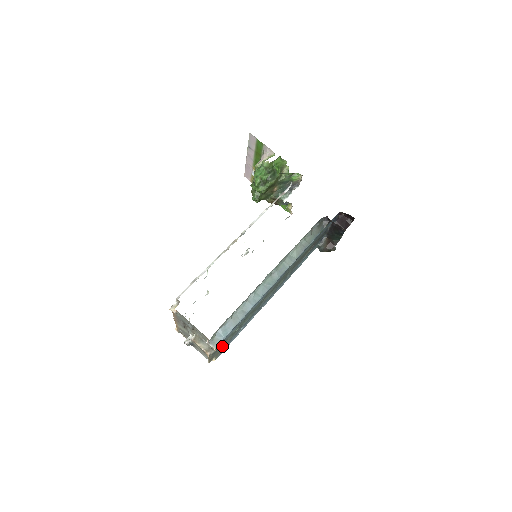
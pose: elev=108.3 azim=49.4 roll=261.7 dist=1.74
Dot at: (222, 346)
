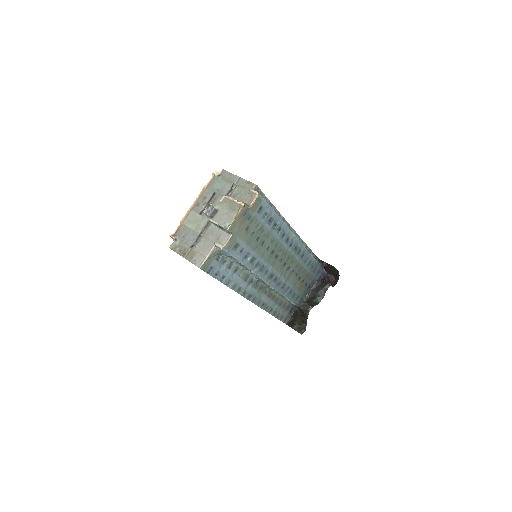
Dot at: (244, 229)
